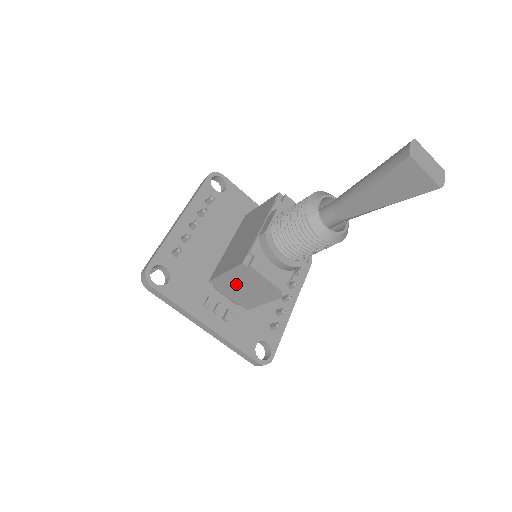
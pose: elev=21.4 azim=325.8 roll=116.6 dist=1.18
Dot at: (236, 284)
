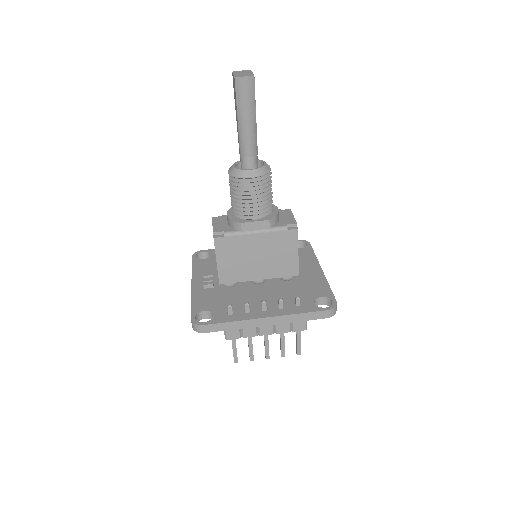
Dot at: occluded
